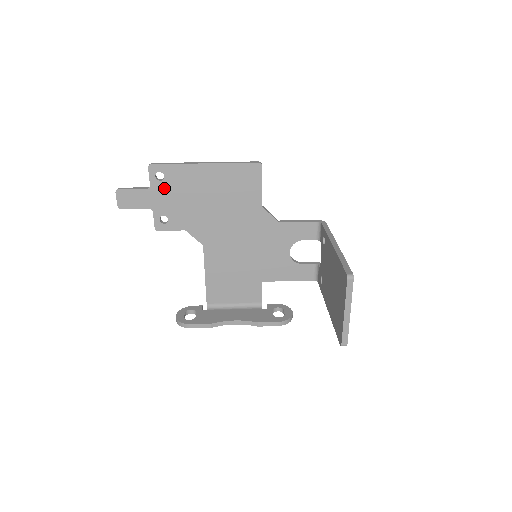
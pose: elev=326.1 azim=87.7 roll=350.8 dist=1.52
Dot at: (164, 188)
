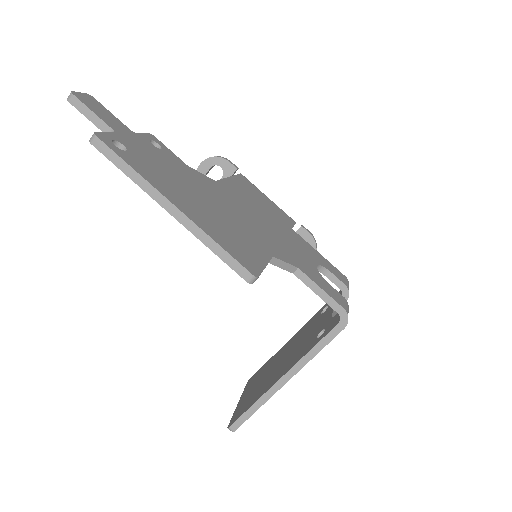
Dot at: occluded
